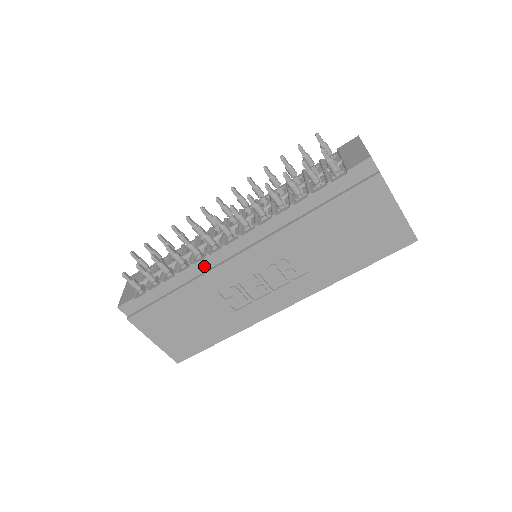
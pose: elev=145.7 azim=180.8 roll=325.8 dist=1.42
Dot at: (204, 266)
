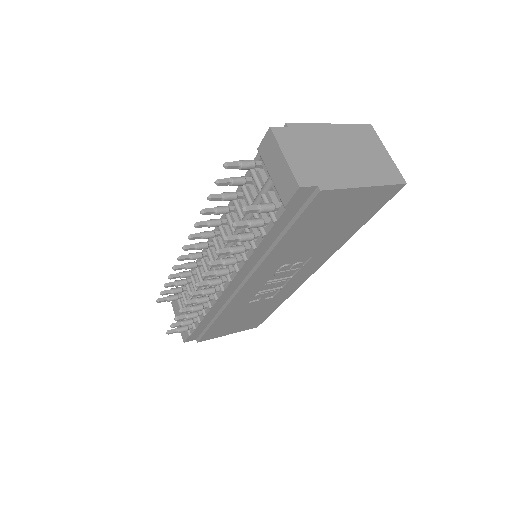
Dot at: (221, 303)
